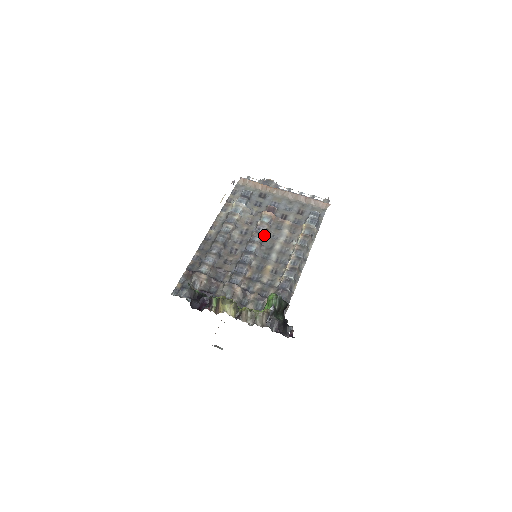
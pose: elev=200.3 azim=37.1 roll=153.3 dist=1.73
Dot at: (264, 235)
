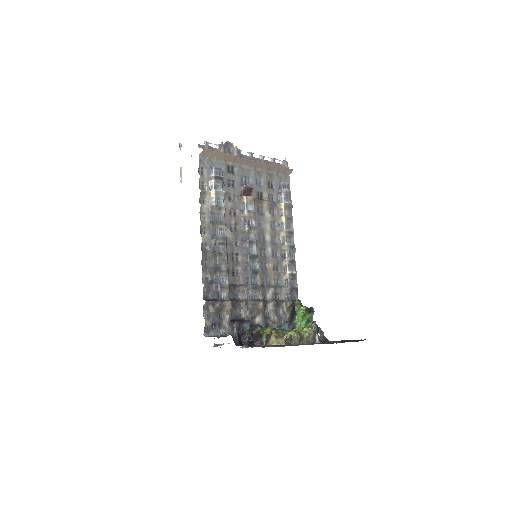
Dot at: (256, 228)
